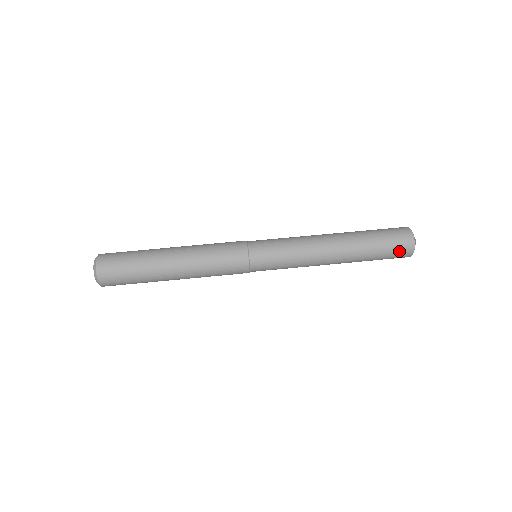
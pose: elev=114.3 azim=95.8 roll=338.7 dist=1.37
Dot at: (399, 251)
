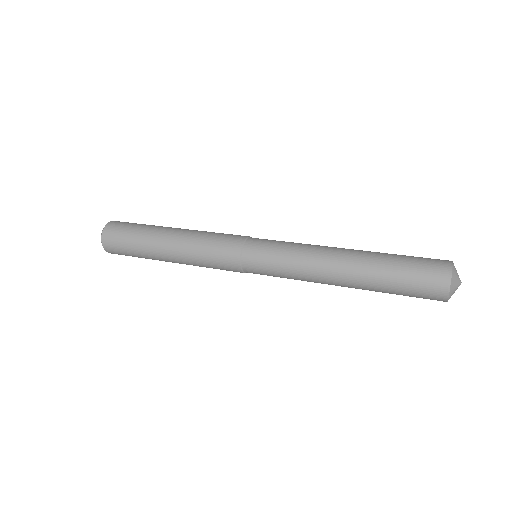
Dot at: (430, 263)
